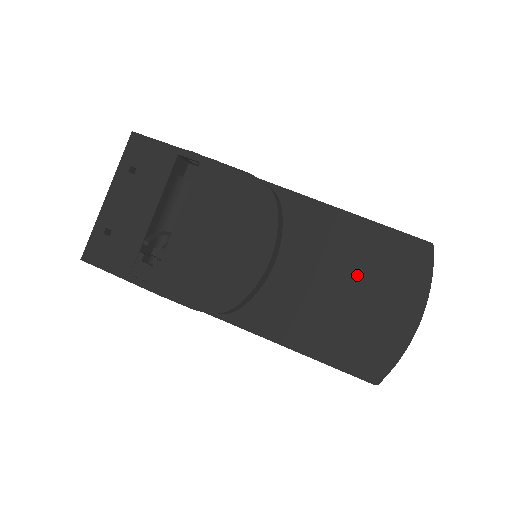
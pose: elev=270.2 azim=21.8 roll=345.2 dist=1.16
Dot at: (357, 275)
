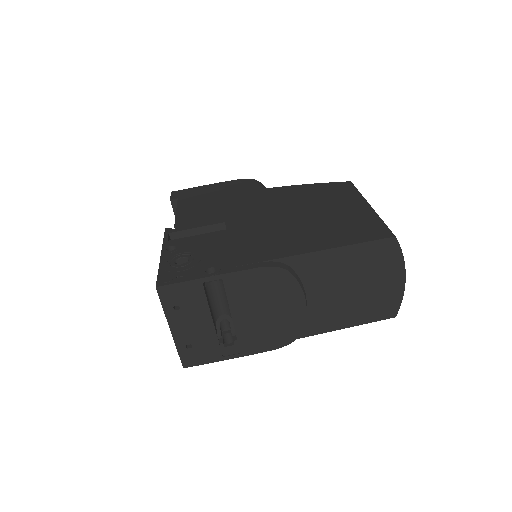
Dot at: (359, 276)
